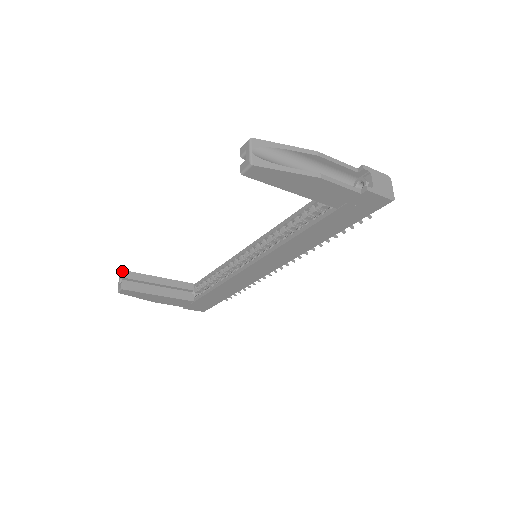
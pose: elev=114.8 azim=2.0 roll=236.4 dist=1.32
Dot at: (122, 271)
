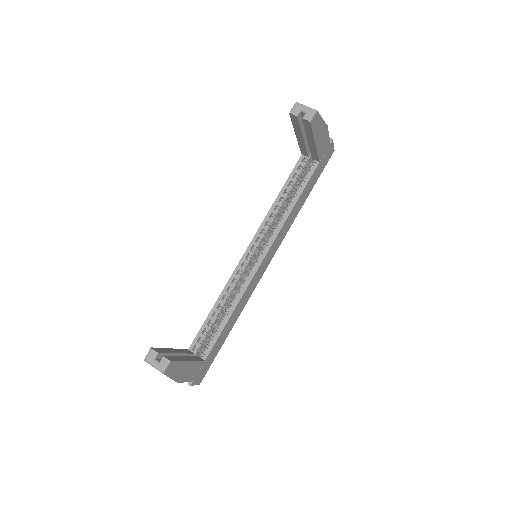
Dot at: (151, 348)
